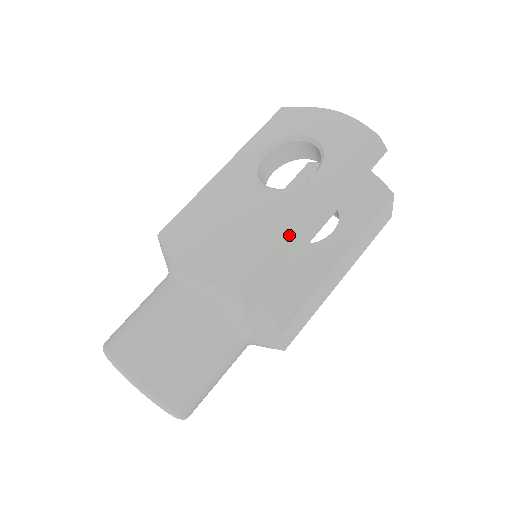
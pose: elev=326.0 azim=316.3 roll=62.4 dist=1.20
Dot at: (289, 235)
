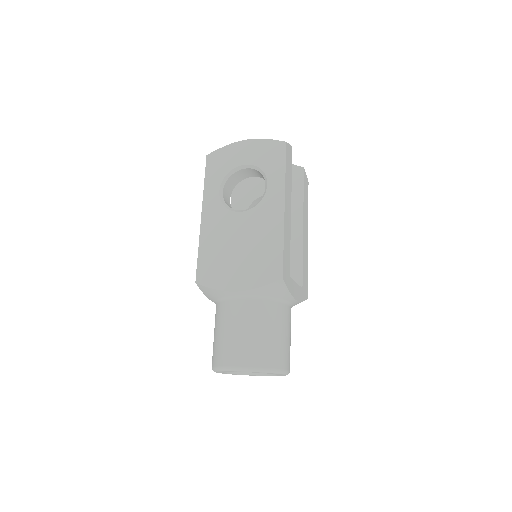
Dot at: (283, 230)
